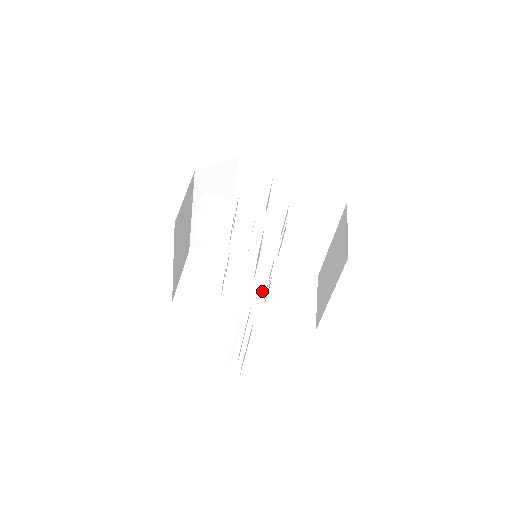
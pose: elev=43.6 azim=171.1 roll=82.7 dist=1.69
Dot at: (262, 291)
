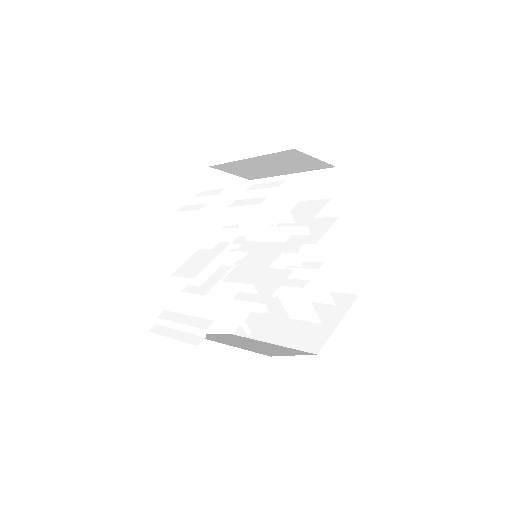
Dot at: (227, 264)
